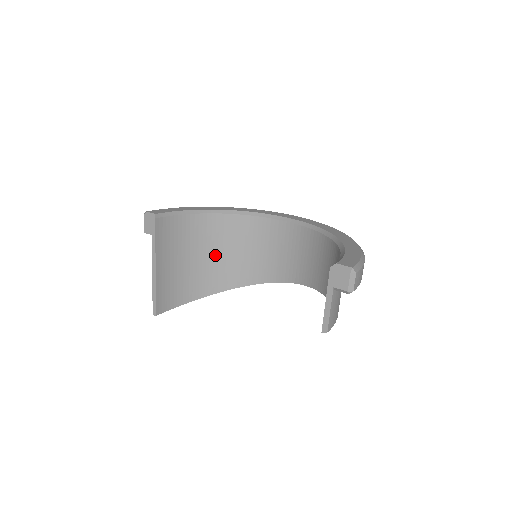
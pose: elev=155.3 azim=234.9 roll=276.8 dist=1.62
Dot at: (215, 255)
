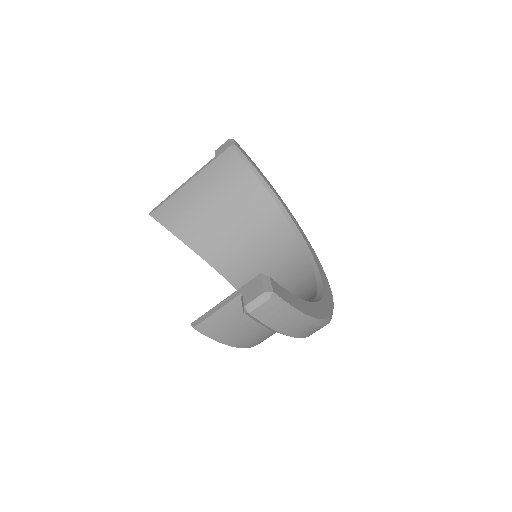
Dot at: (239, 232)
